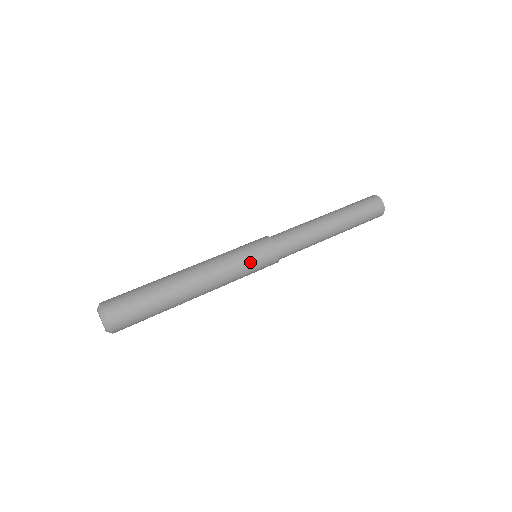
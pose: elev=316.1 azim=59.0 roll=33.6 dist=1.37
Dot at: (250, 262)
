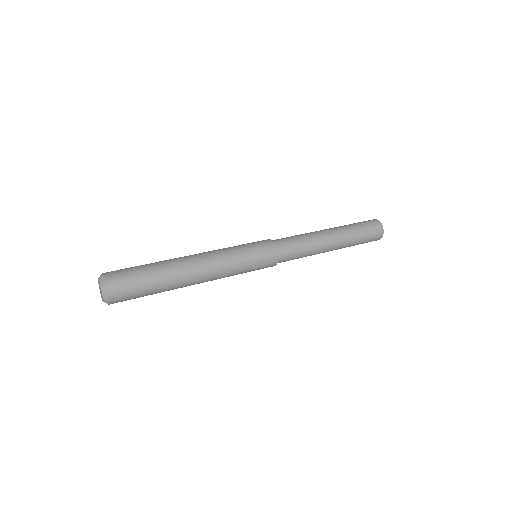
Dot at: (246, 249)
